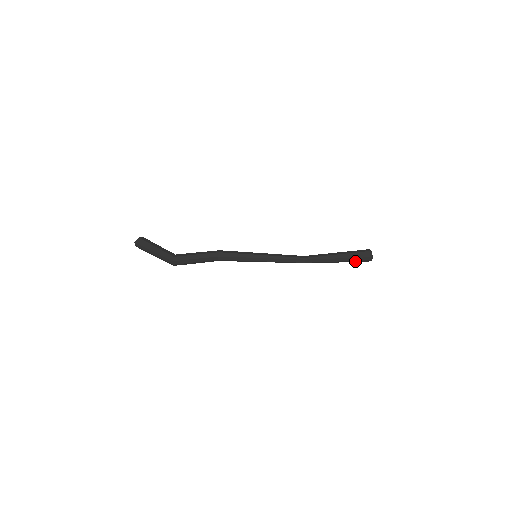
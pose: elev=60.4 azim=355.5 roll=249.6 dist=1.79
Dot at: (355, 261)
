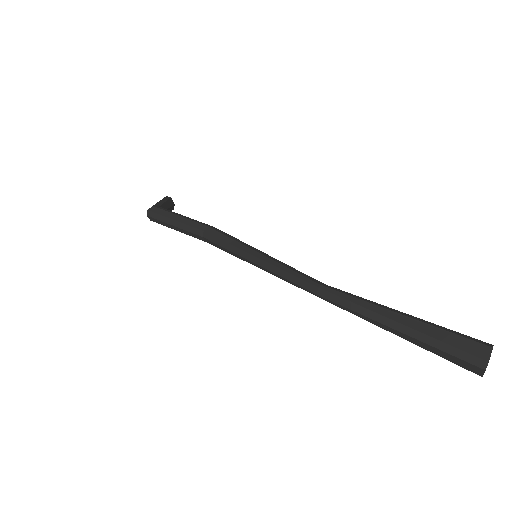
Dot at: (438, 351)
